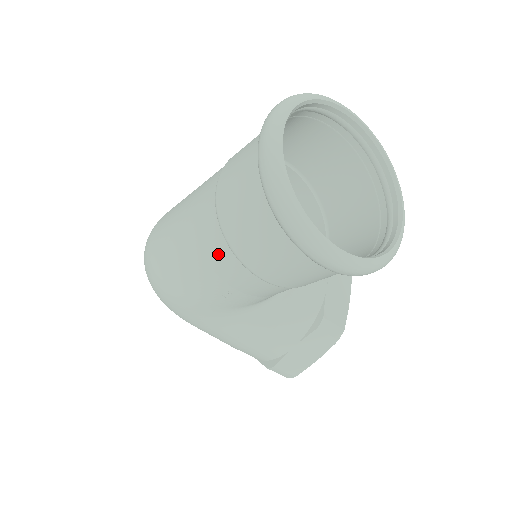
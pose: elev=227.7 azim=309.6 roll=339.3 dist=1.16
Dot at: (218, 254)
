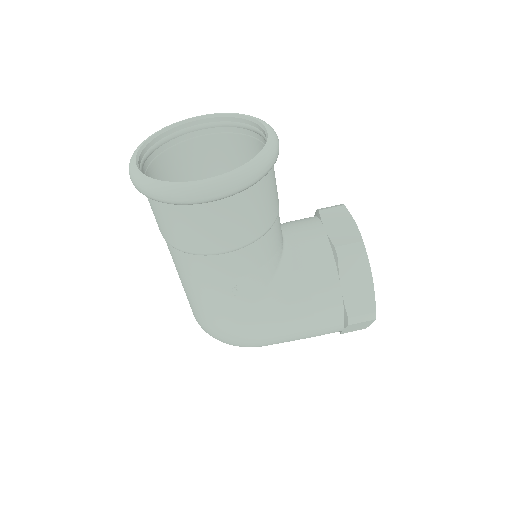
Dot at: (194, 266)
